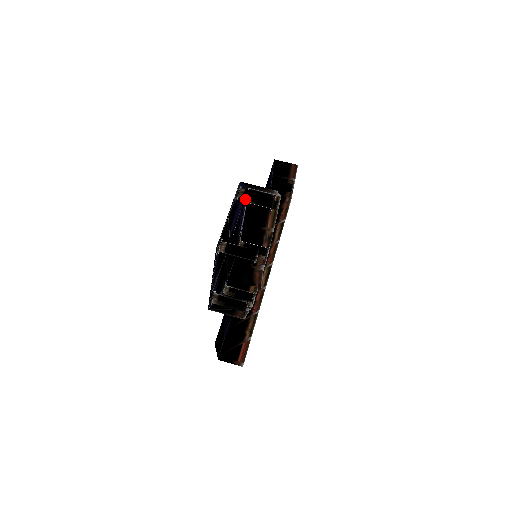
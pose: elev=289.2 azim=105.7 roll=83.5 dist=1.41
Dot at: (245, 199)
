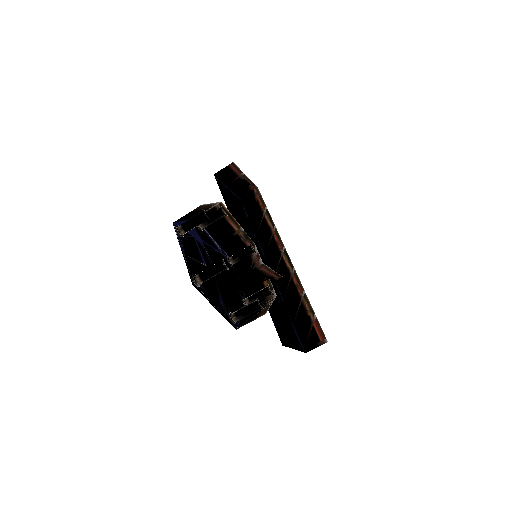
Dot at: (187, 231)
